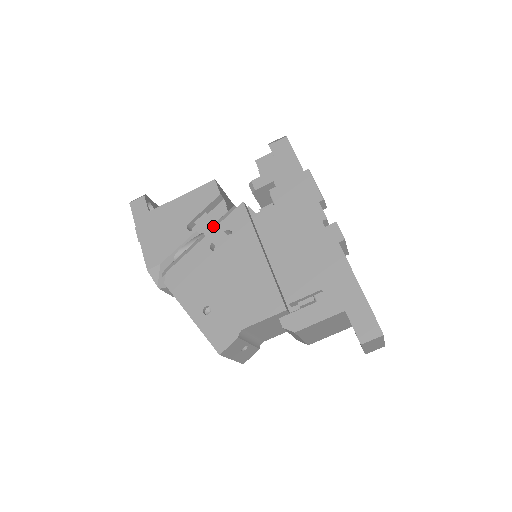
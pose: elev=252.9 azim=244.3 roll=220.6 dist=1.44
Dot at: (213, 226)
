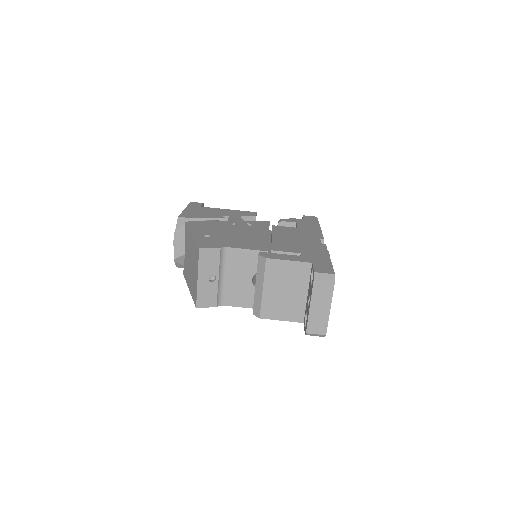
Dot at: (241, 220)
